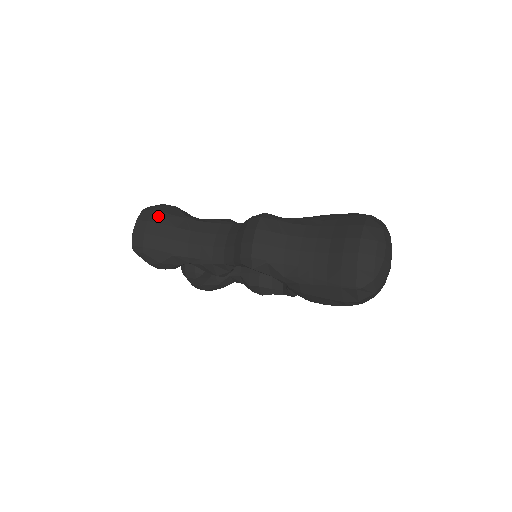
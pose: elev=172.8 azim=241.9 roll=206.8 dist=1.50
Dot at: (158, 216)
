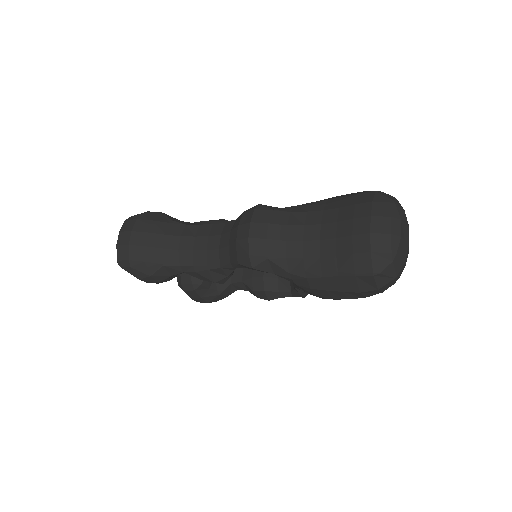
Dot at: (142, 224)
